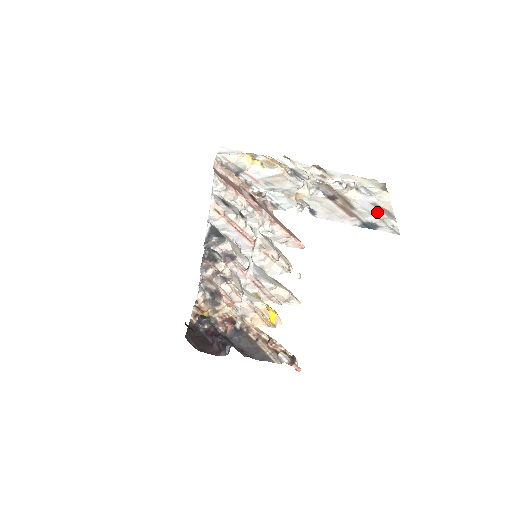
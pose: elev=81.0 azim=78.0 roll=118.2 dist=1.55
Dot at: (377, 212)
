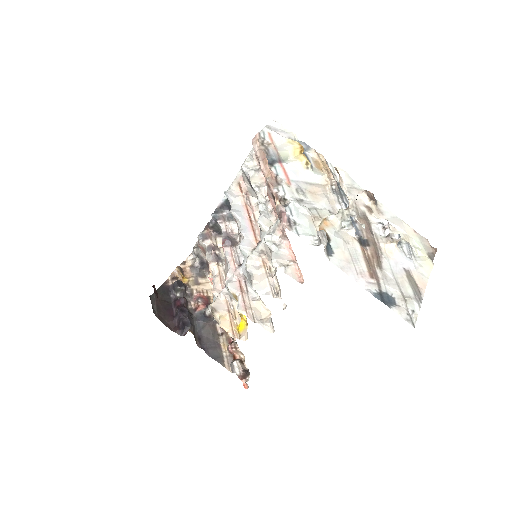
Dot at: (405, 284)
